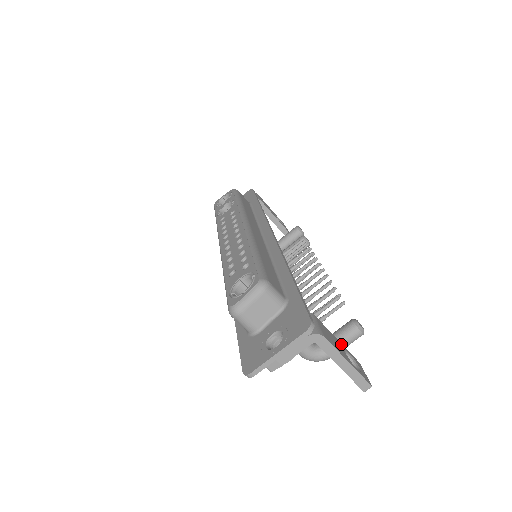
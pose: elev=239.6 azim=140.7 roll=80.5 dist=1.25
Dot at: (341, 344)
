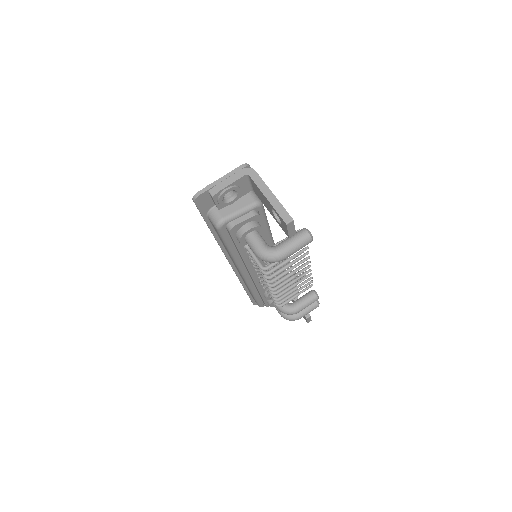
Dot at: occluded
